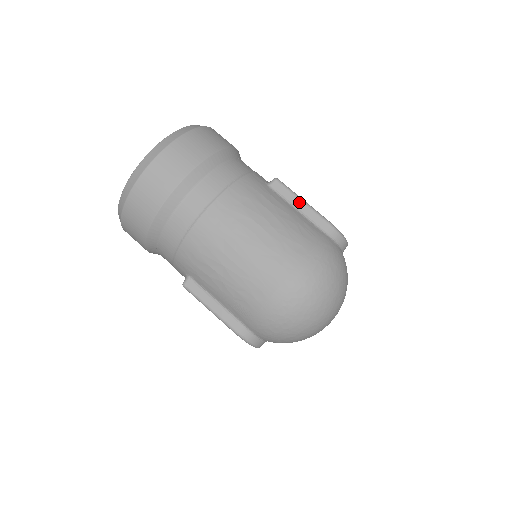
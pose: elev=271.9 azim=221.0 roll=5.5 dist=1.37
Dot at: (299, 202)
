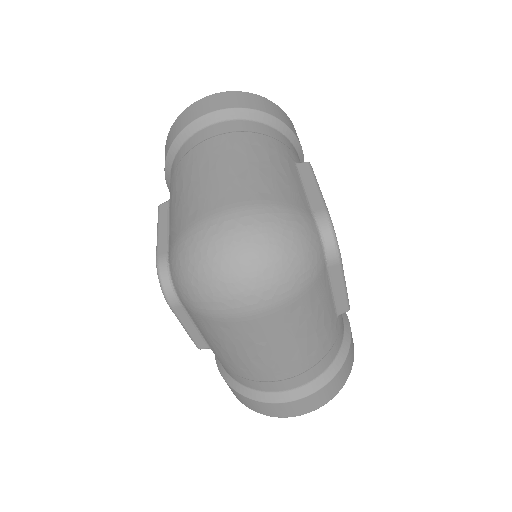
Dot at: (312, 184)
